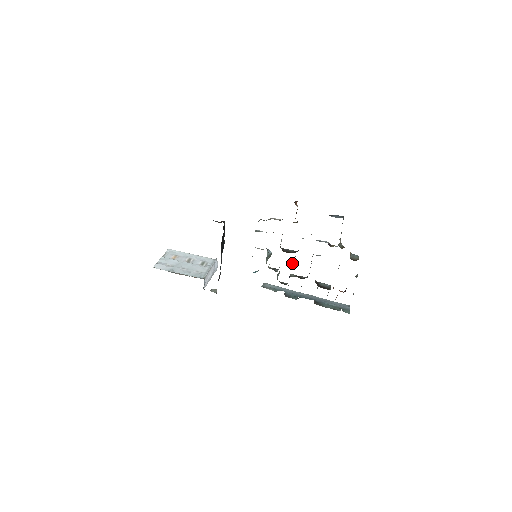
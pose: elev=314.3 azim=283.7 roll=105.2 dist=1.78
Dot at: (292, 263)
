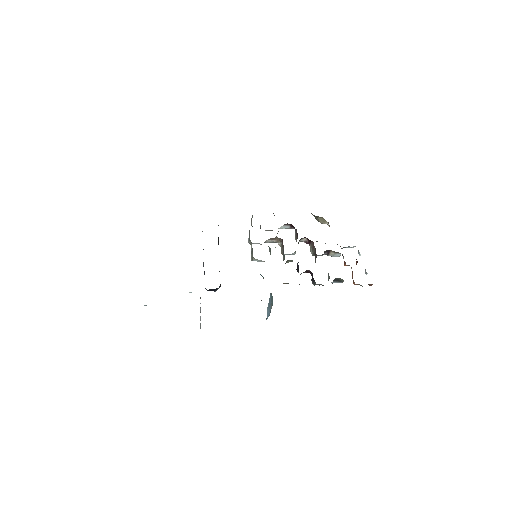
Dot at: occluded
